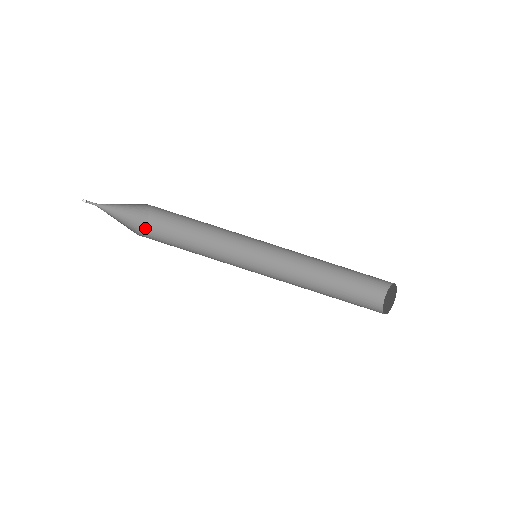
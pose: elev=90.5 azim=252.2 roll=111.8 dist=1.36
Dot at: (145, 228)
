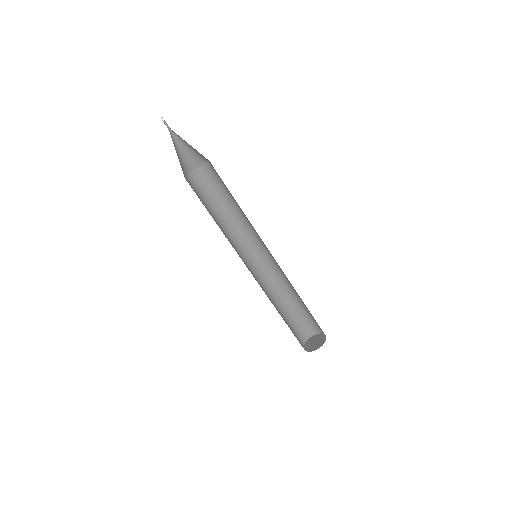
Dot at: (193, 171)
